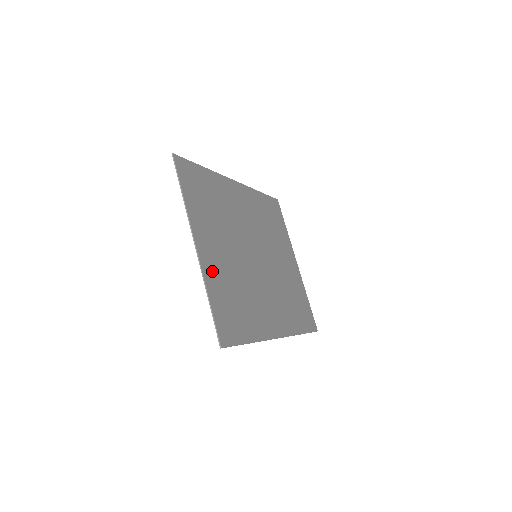
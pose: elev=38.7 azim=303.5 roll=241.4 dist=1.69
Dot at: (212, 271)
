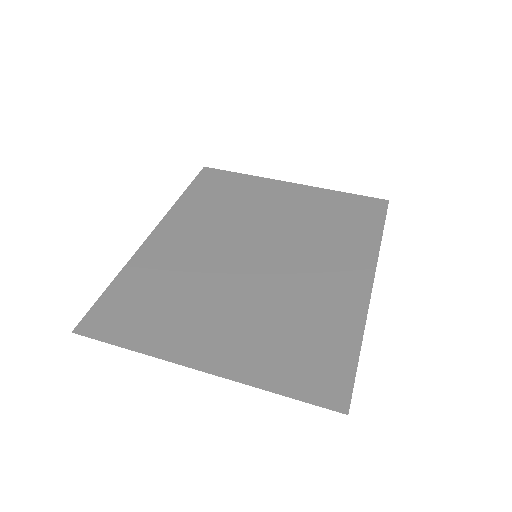
Dot at: (243, 359)
